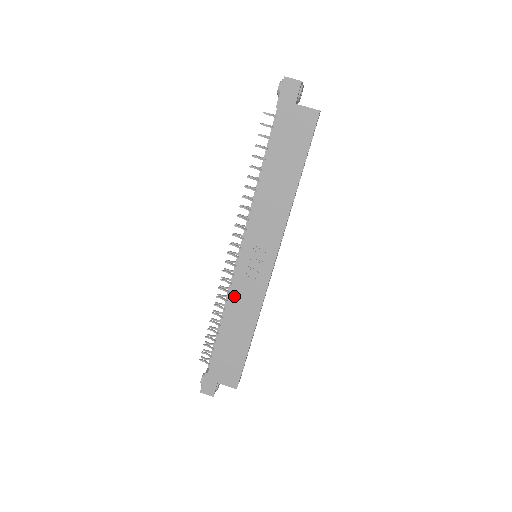
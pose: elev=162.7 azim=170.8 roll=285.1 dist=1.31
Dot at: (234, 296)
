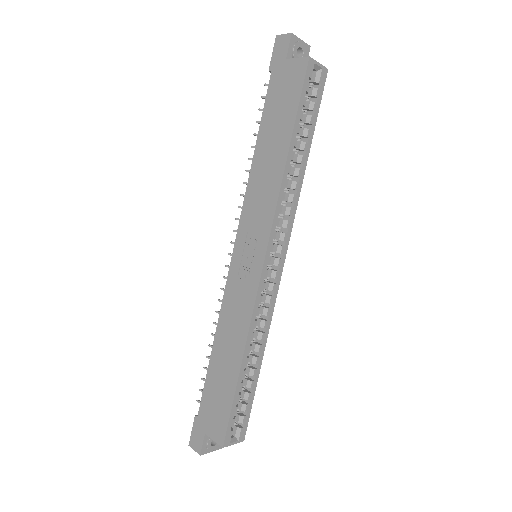
Dot at: (226, 306)
